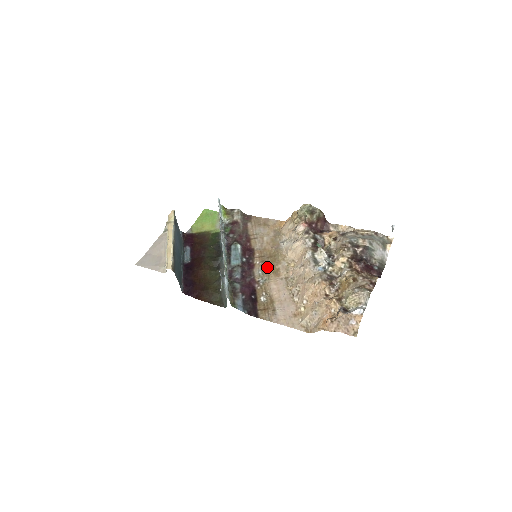
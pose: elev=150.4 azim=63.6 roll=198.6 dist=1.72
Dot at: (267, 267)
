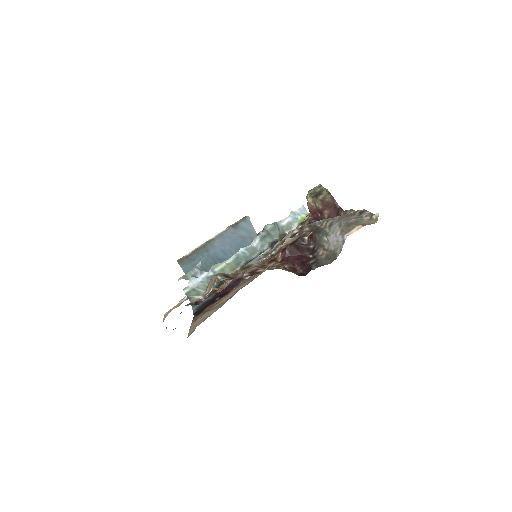
Dot at: occluded
